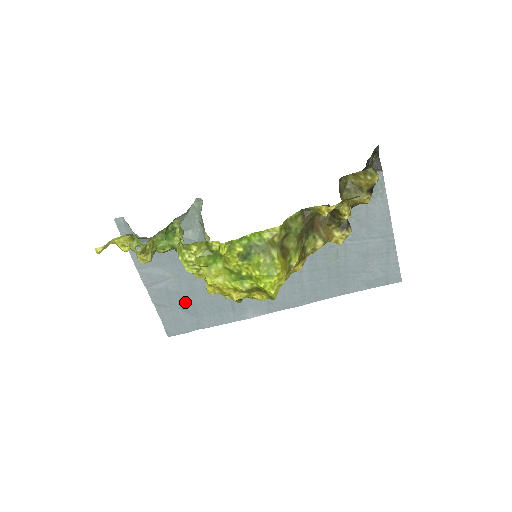
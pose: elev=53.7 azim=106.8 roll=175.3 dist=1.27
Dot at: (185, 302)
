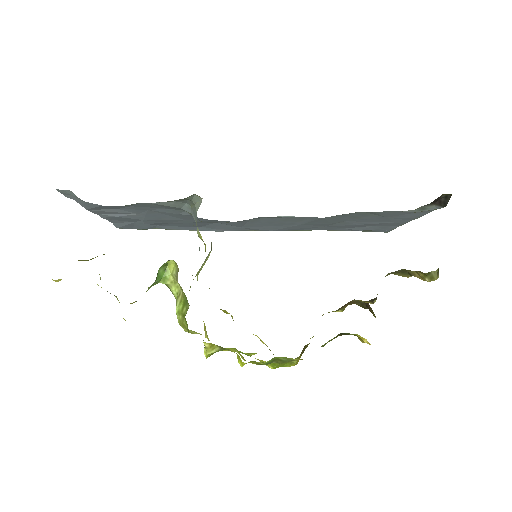
Dot at: (147, 223)
